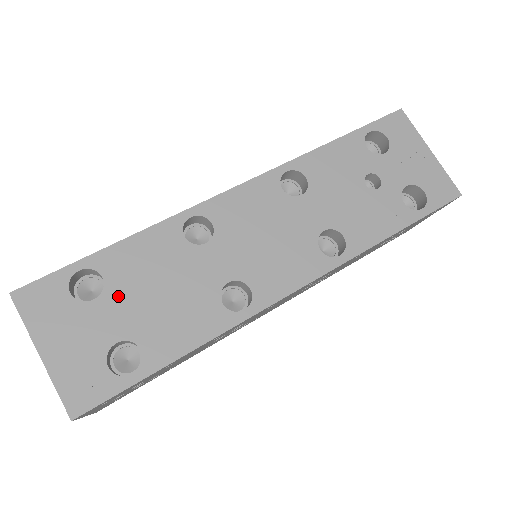
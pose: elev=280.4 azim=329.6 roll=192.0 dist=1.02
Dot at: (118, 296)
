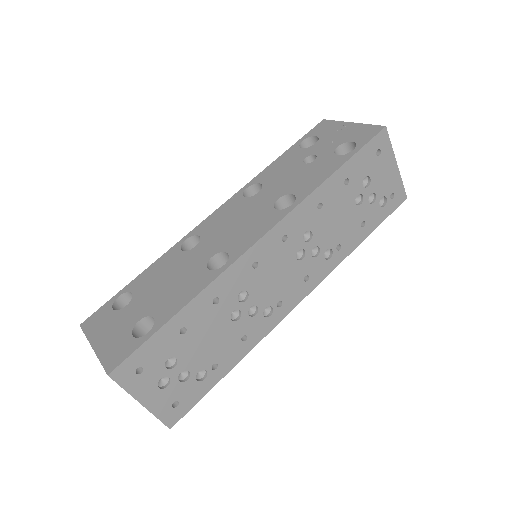
Dot at: (141, 297)
